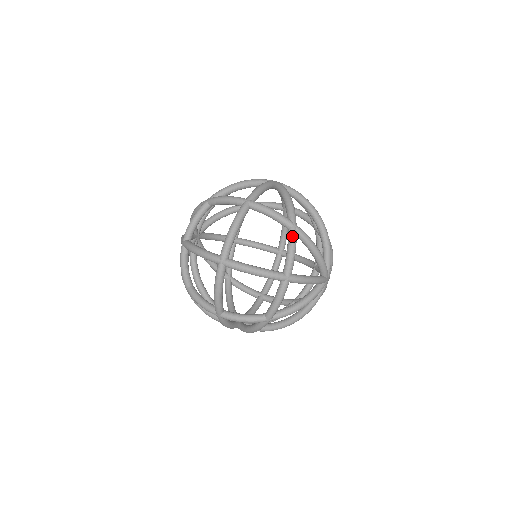
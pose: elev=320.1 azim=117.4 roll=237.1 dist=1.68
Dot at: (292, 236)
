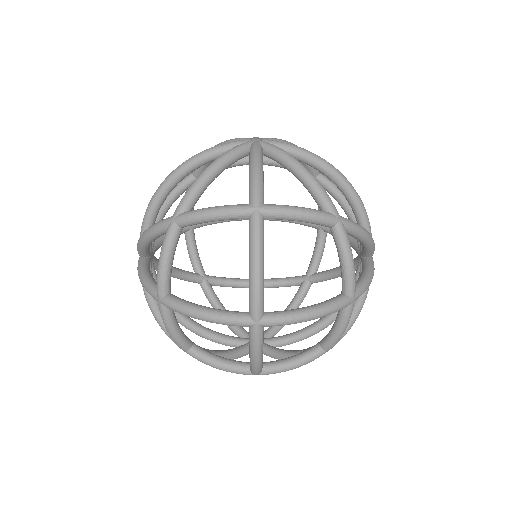
Dot at: (343, 239)
